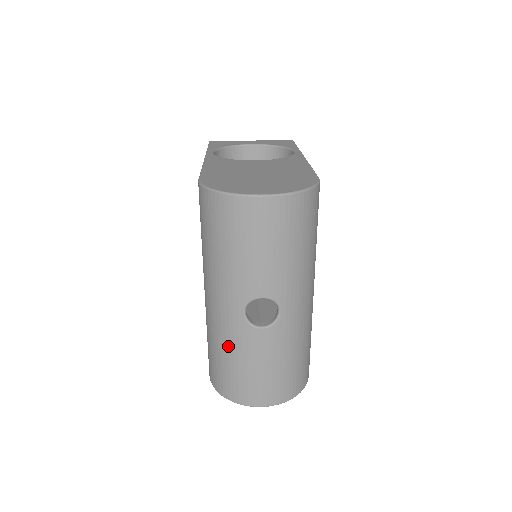
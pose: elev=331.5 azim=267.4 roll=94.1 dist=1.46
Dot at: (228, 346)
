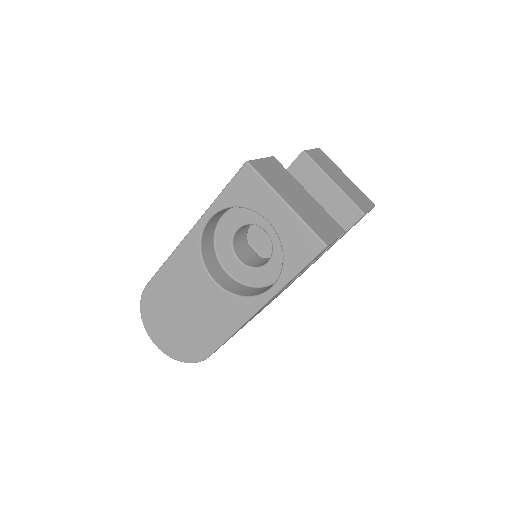
Dot at: occluded
